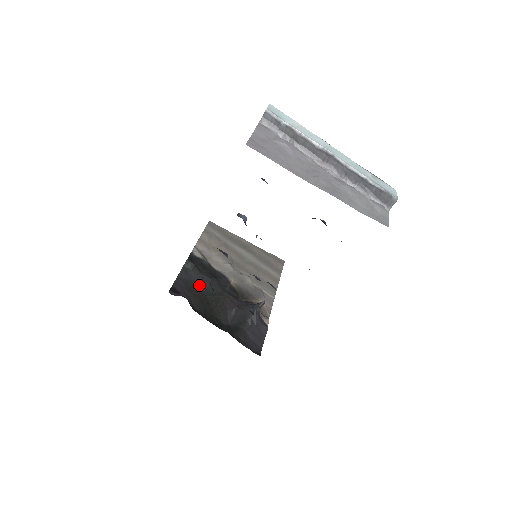
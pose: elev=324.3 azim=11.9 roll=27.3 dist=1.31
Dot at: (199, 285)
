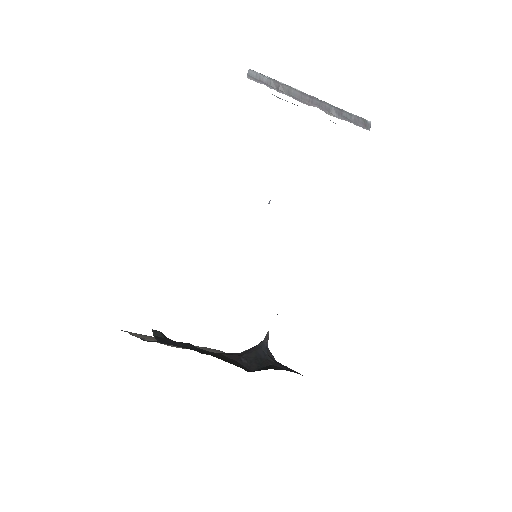
Dot at: (186, 348)
